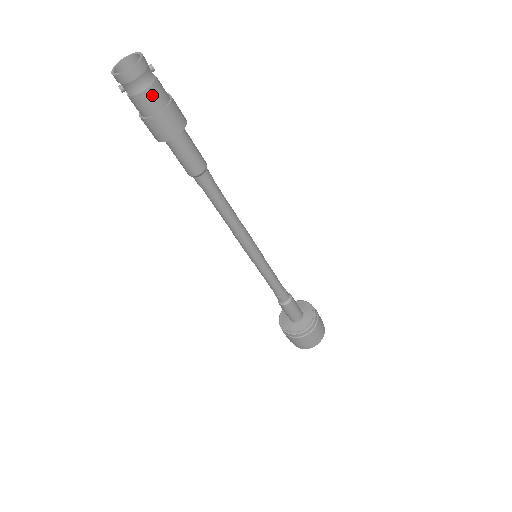
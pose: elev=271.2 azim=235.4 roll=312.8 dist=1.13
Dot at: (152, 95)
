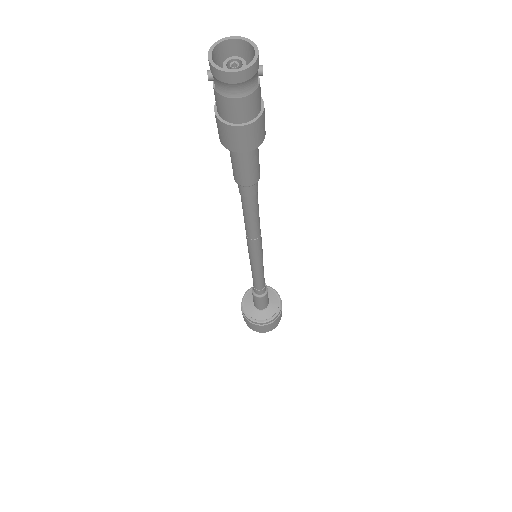
Dot at: (243, 105)
